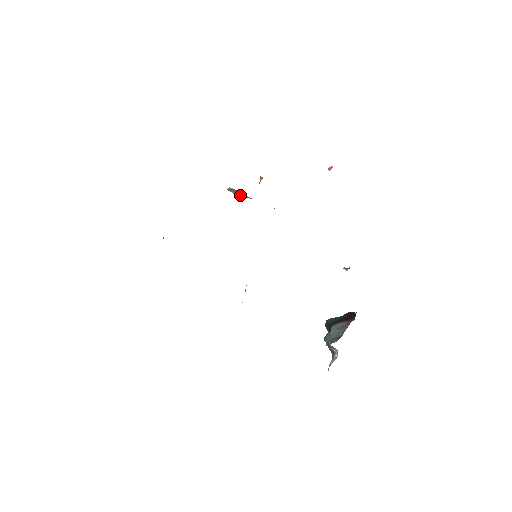
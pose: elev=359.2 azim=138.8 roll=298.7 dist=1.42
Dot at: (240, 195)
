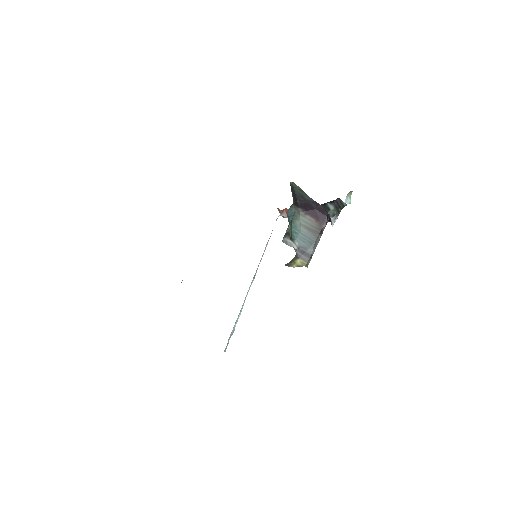
Dot at: occluded
